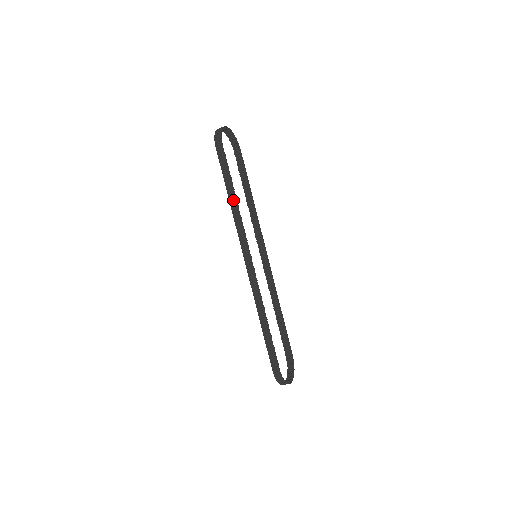
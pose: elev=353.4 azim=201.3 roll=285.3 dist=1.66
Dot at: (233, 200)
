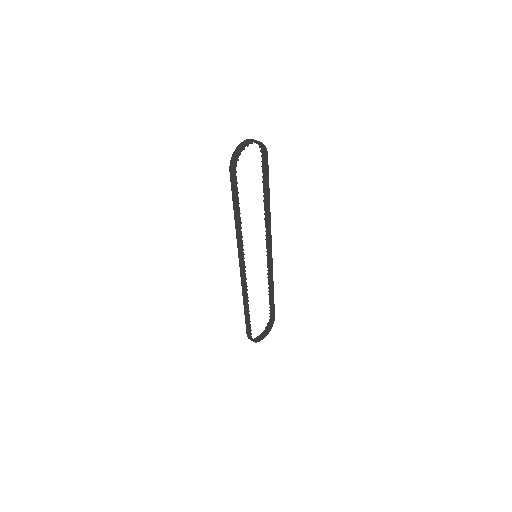
Dot at: (237, 221)
